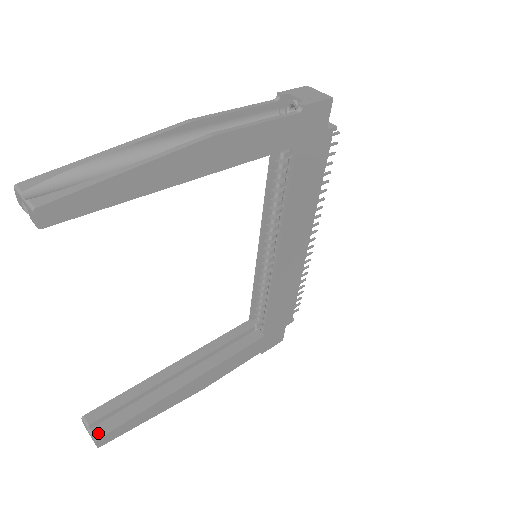
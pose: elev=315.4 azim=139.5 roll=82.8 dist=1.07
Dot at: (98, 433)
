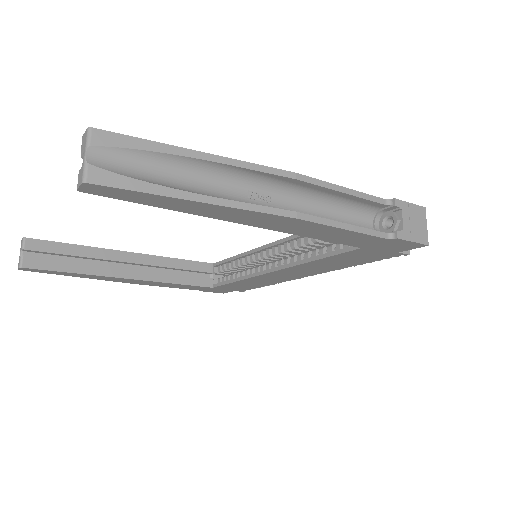
Dot at: (26, 262)
